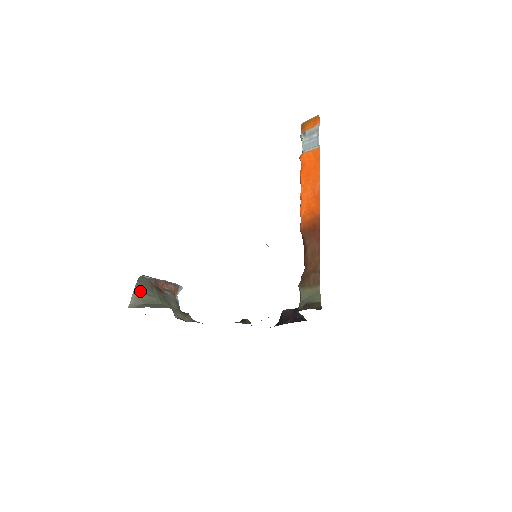
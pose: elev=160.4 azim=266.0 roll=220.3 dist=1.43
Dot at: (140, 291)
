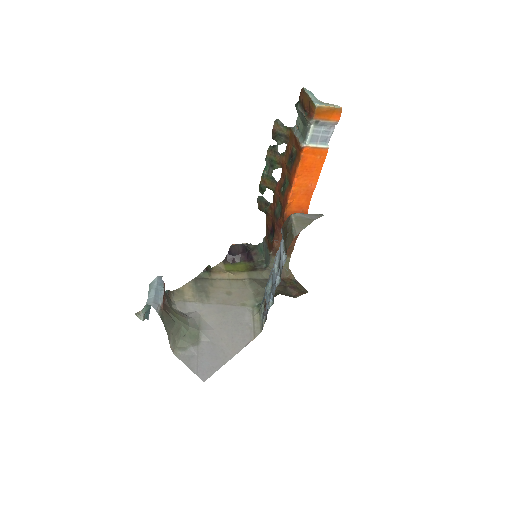
Dot at: (170, 331)
